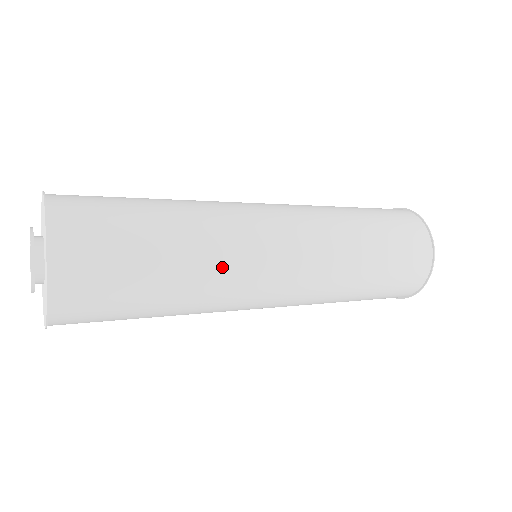
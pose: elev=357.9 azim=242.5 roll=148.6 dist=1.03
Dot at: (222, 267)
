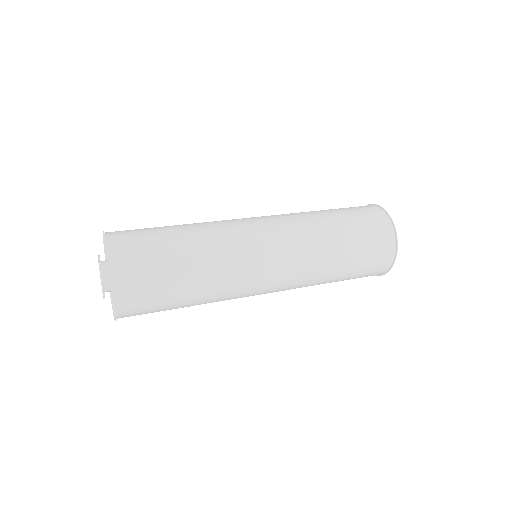
Dot at: (223, 249)
